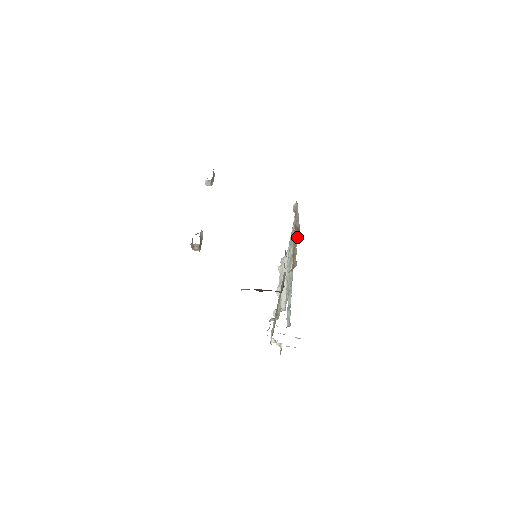
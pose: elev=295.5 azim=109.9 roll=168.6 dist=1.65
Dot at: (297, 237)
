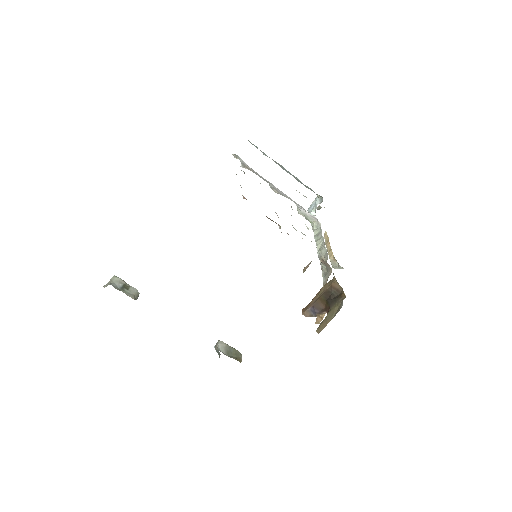
Dot at: occluded
